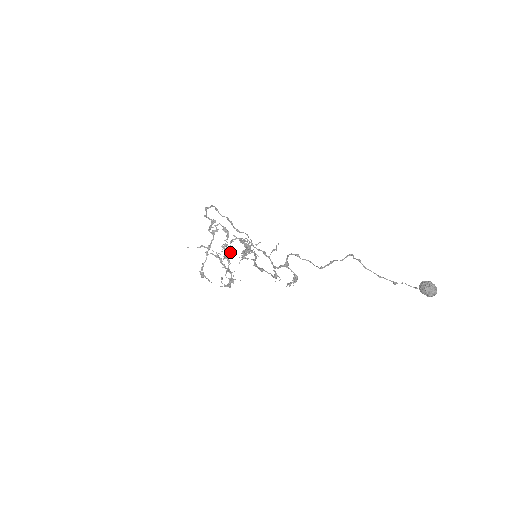
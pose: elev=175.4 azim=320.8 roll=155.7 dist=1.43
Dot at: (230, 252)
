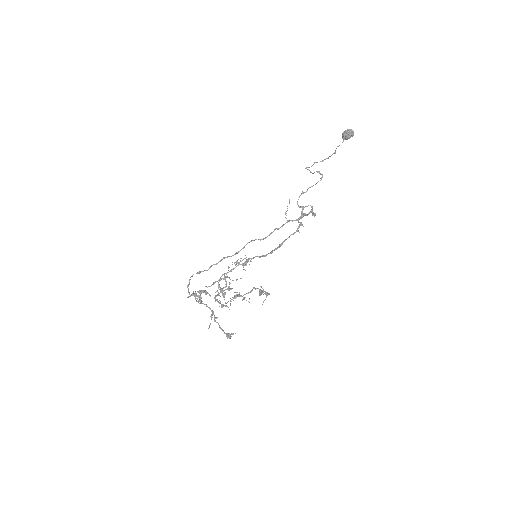
Dot at: occluded
